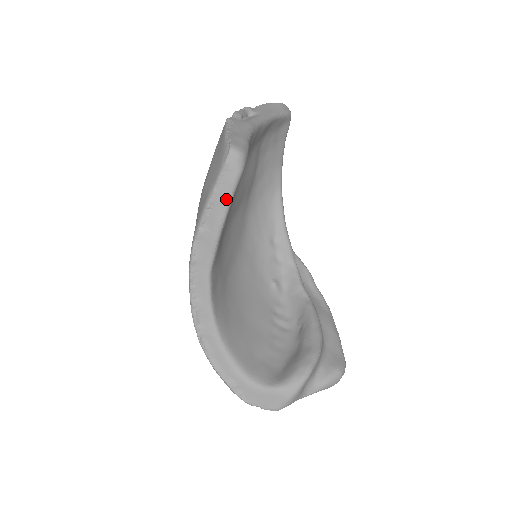
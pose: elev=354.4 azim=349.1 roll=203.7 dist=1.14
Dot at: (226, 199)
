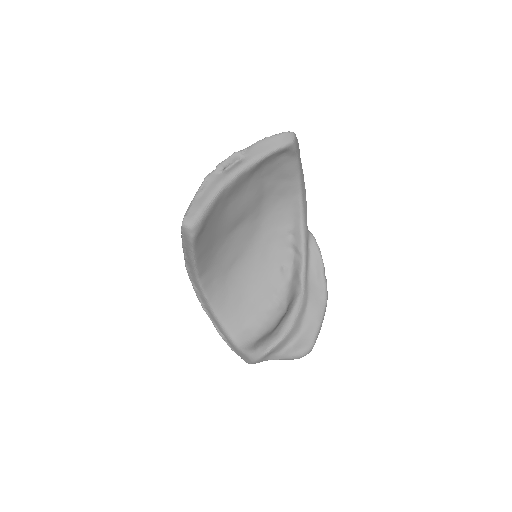
Dot at: (190, 249)
